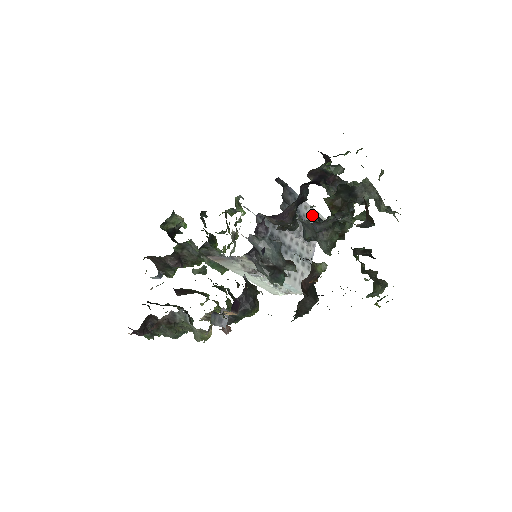
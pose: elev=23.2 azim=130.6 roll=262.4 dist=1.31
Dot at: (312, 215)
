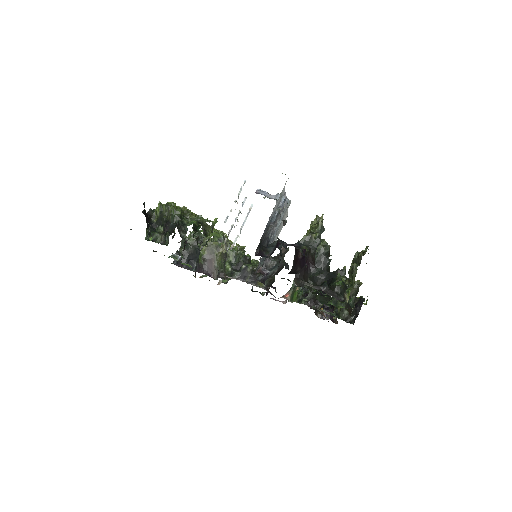
Dot at: (278, 200)
